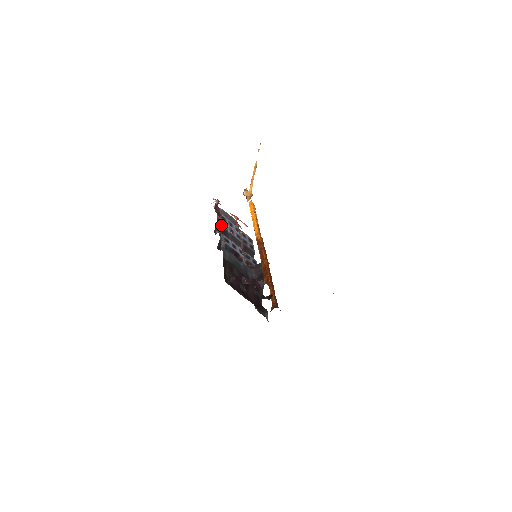
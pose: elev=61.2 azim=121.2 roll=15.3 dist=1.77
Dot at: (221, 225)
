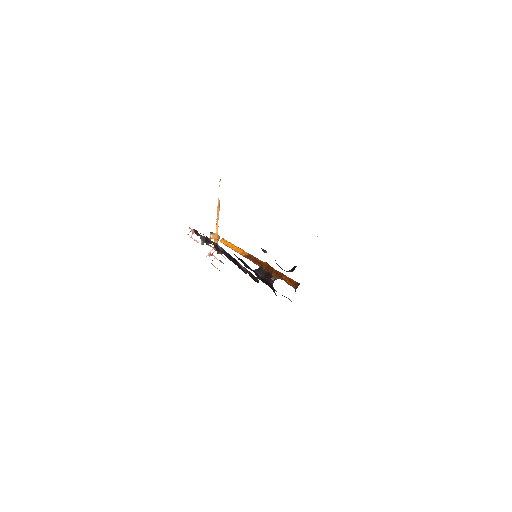
Dot at: occluded
